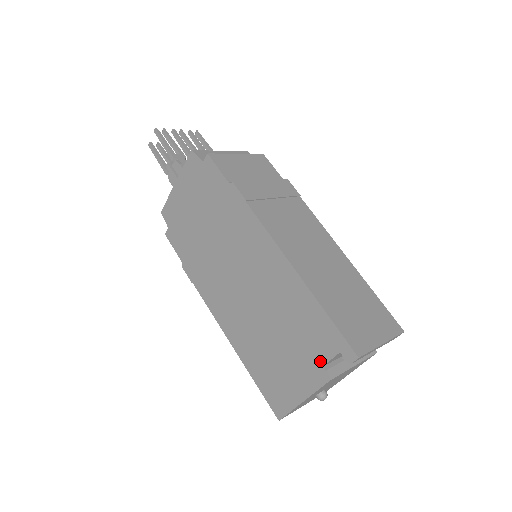
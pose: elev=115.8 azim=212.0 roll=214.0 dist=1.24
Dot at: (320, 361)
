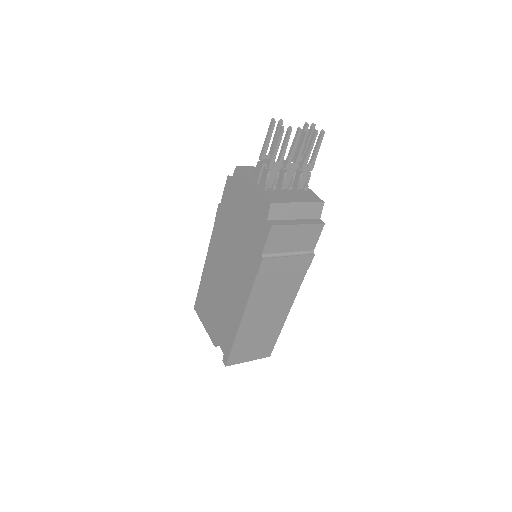
Dot at: (218, 340)
